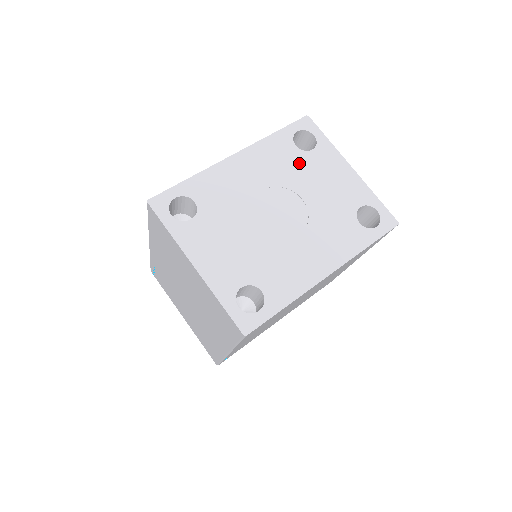
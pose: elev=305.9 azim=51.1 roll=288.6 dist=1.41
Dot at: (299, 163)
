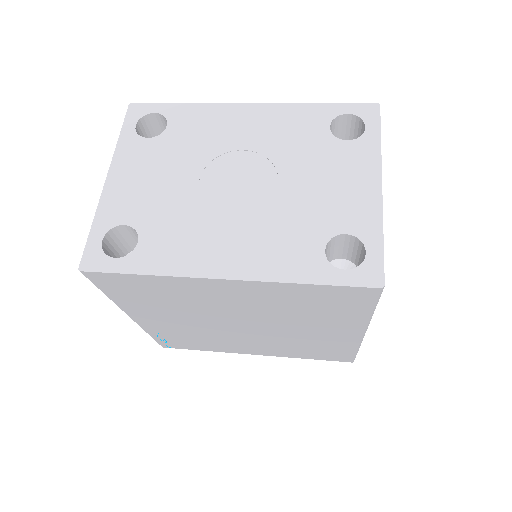
Dot at: (315, 146)
